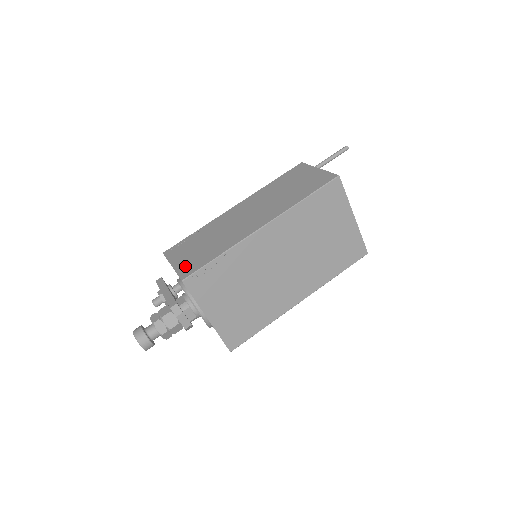
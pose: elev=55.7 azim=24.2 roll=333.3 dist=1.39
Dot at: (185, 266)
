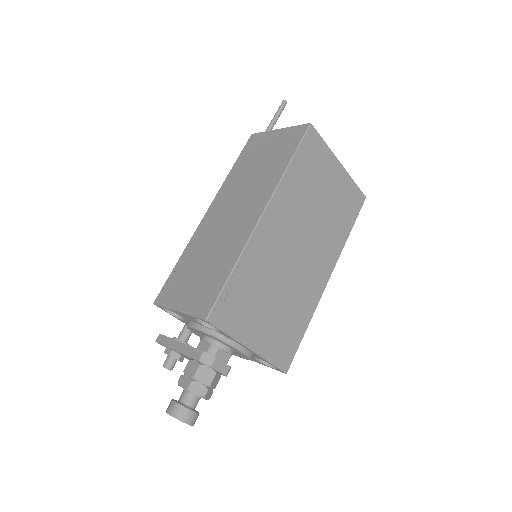
Dot at: (196, 302)
